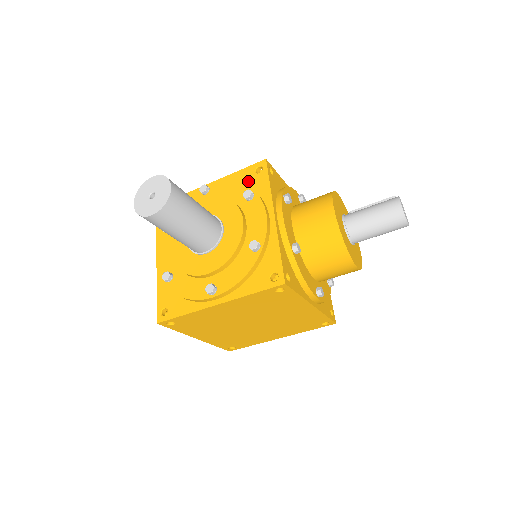
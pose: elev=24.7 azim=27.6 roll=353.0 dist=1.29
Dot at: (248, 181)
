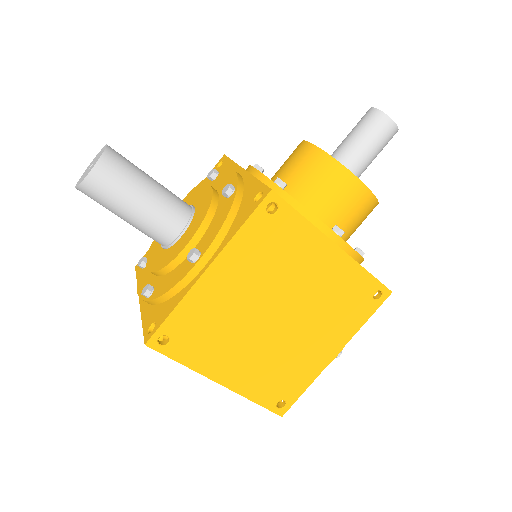
Dot at: occluded
